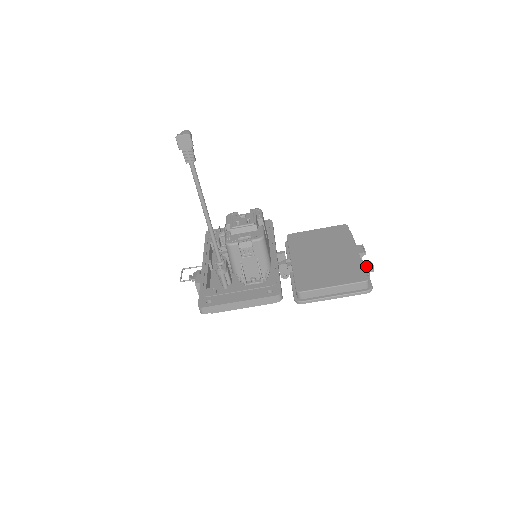
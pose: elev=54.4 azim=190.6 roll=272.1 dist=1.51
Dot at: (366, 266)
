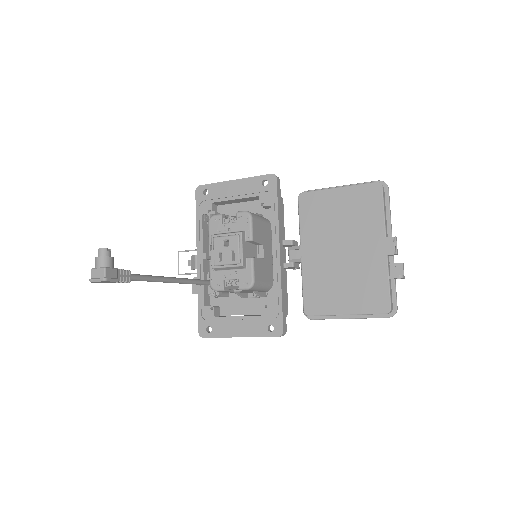
Dot at: (394, 278)
